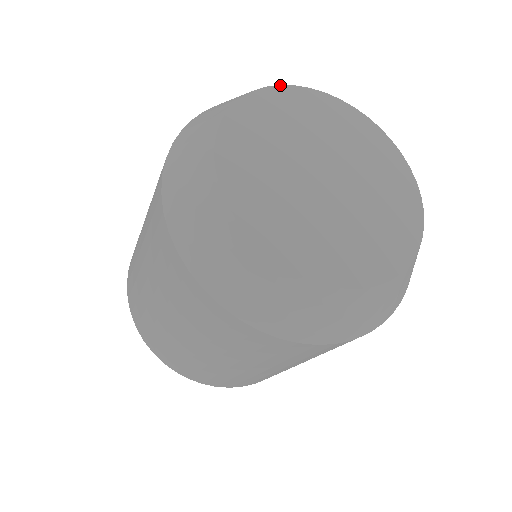
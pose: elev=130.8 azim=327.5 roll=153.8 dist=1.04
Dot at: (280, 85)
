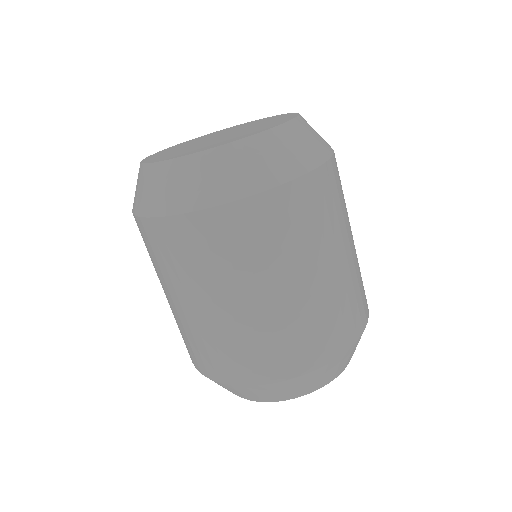
Dot at: occluded
